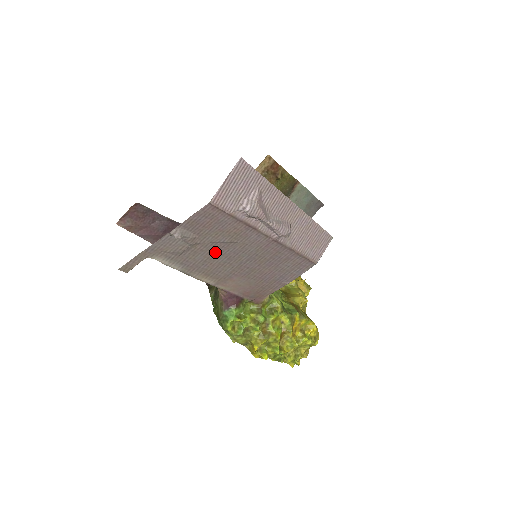
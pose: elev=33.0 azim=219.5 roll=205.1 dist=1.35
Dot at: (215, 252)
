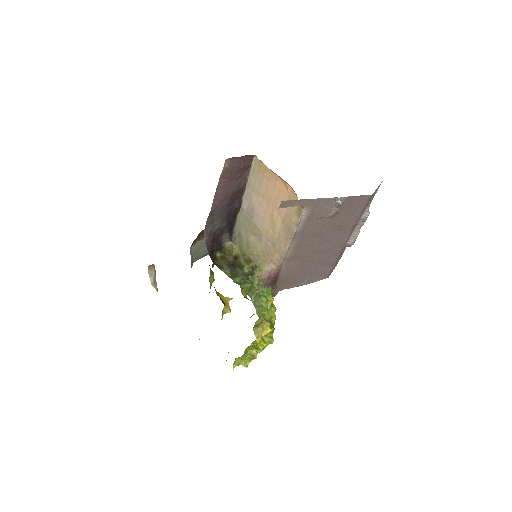
Dot at: (324, 231)
